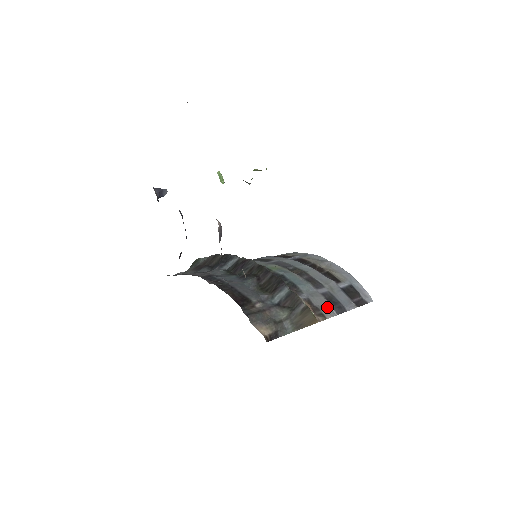
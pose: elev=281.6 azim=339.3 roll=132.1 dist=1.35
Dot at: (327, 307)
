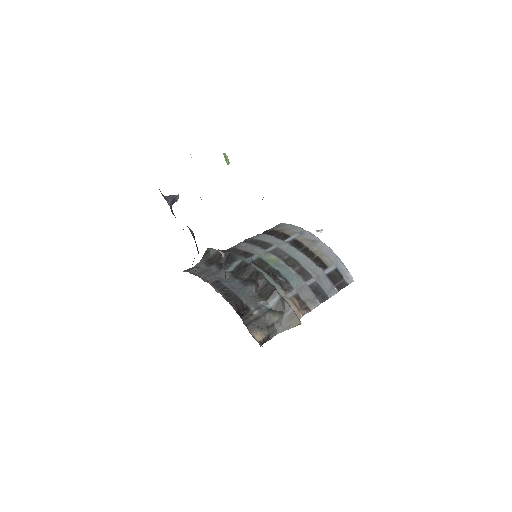
Dot at: (312, 299)
